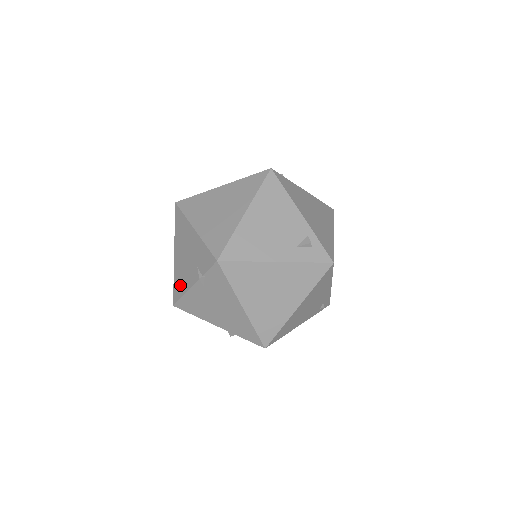
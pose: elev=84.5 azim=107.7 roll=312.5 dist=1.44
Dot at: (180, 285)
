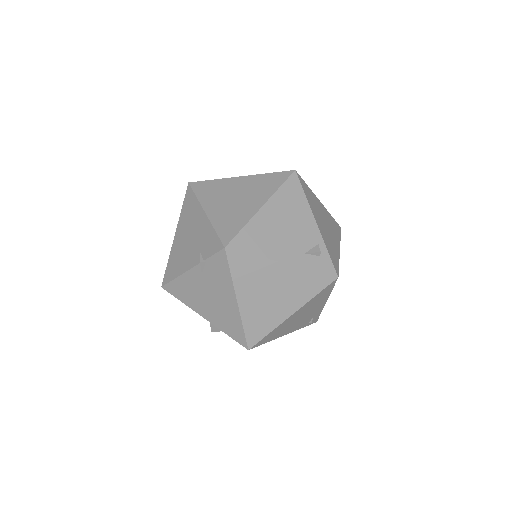
Dot at: (175, 267)
